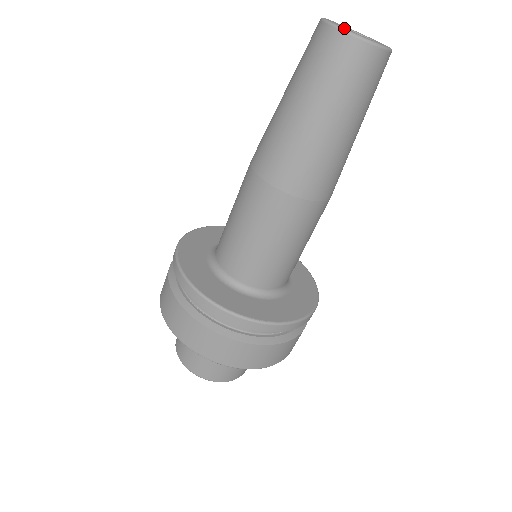
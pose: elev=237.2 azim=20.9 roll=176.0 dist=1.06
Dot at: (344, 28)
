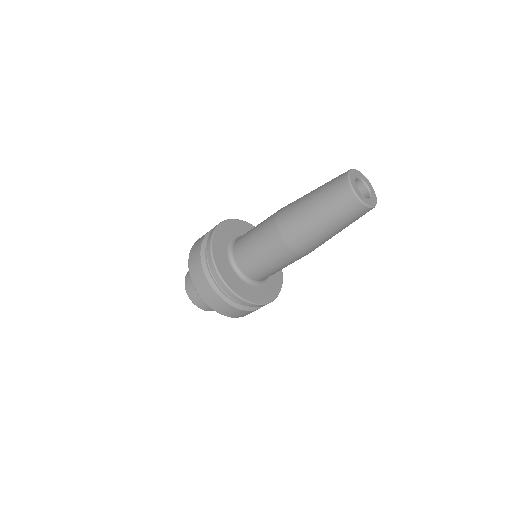
Dot at: (365, 203)
